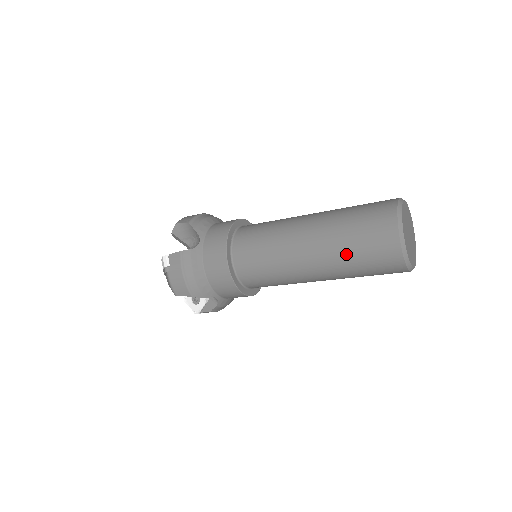
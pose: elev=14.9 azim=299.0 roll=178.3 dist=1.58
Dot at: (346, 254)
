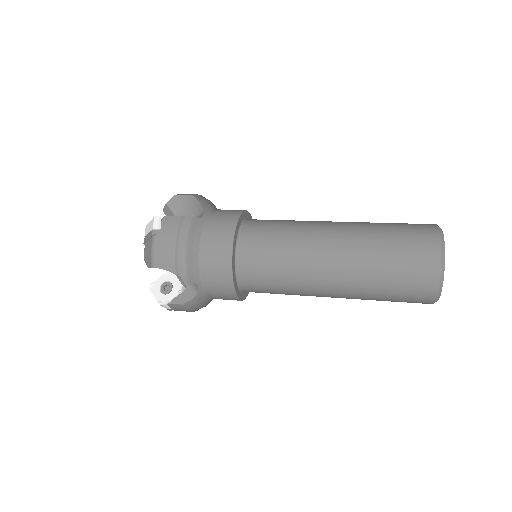
Dot at: (377, 261)
